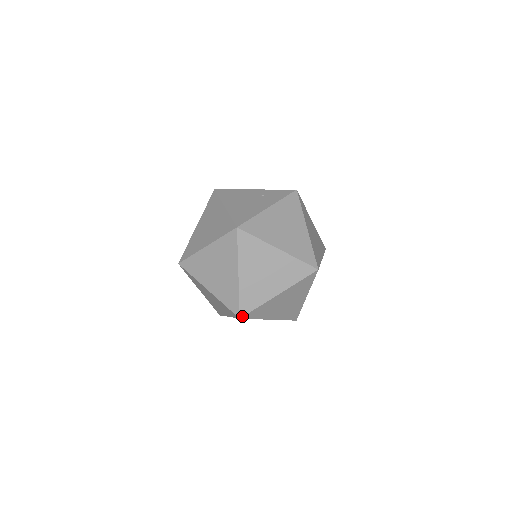
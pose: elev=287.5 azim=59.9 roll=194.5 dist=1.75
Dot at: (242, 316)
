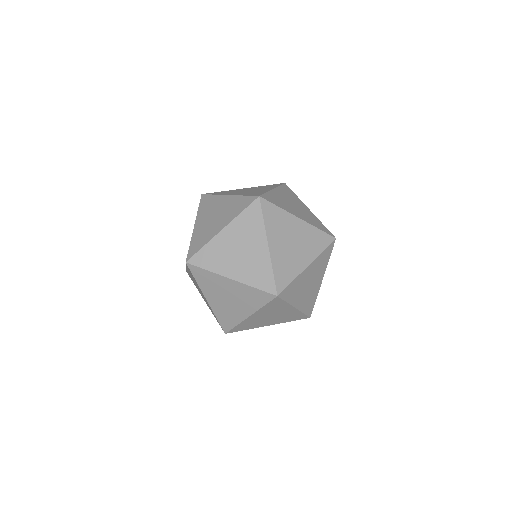
Dot at: (279, 293)
